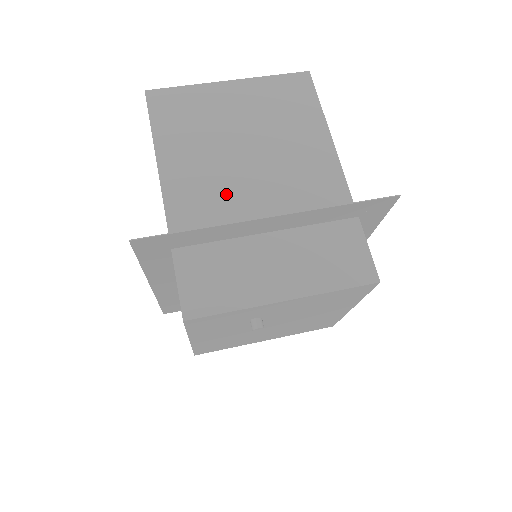
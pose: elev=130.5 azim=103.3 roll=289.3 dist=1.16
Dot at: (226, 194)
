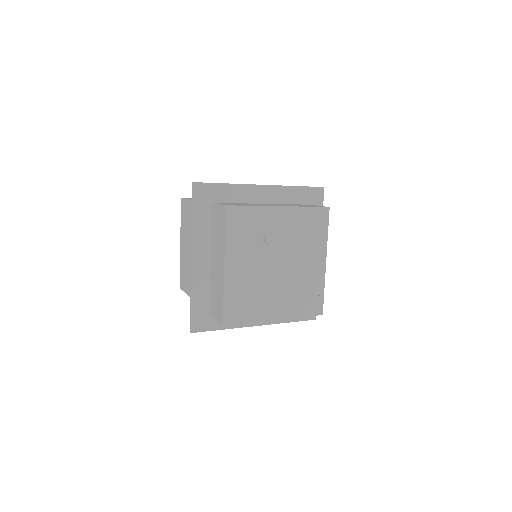
Dot at: occluded
